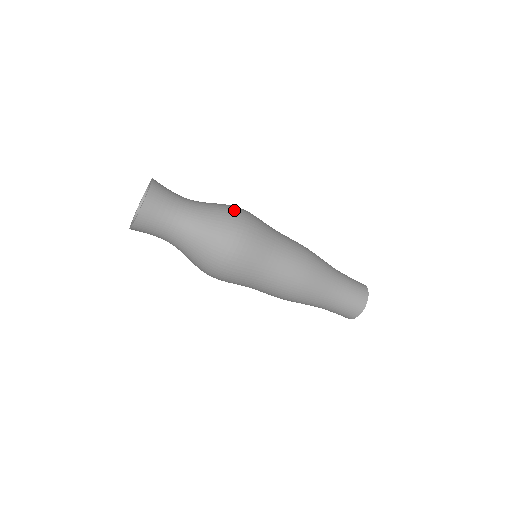
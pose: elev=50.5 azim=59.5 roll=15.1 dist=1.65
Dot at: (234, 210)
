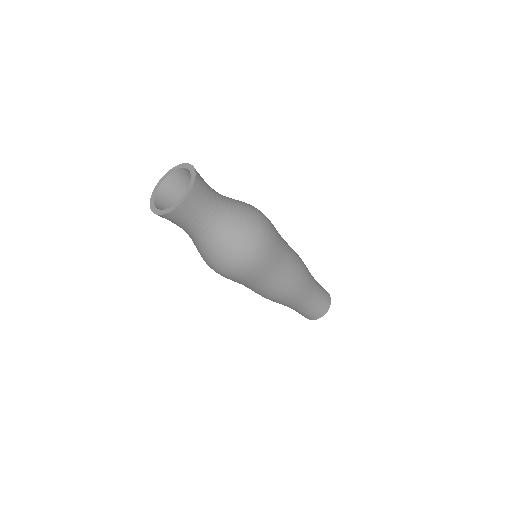
Dot at: (254, 243)
